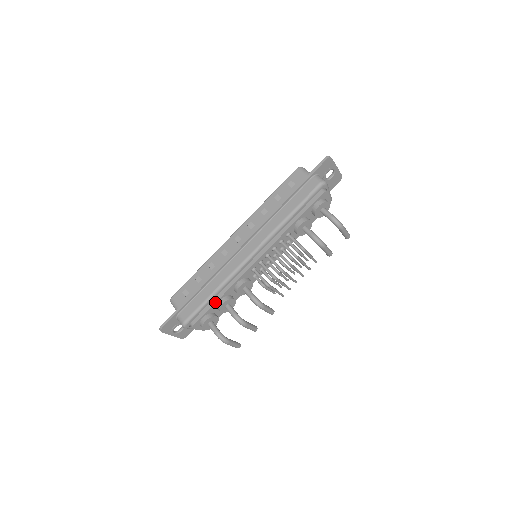
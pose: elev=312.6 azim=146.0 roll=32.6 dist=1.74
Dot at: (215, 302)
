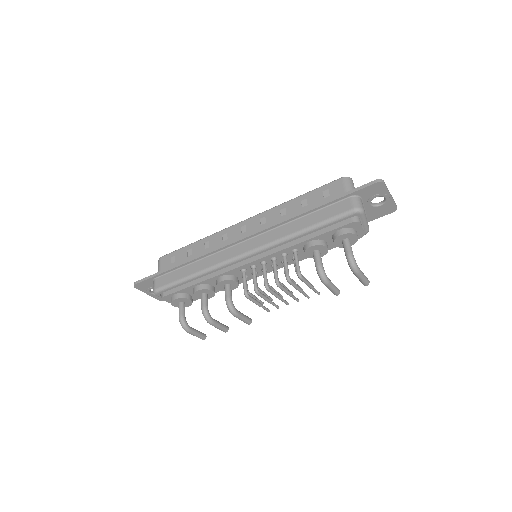
Dot at: (191, 285)
